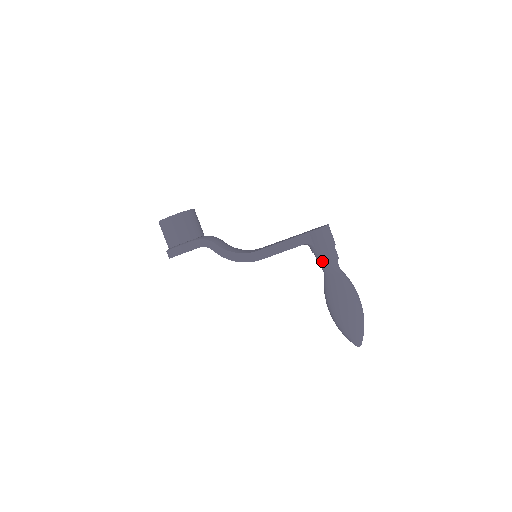
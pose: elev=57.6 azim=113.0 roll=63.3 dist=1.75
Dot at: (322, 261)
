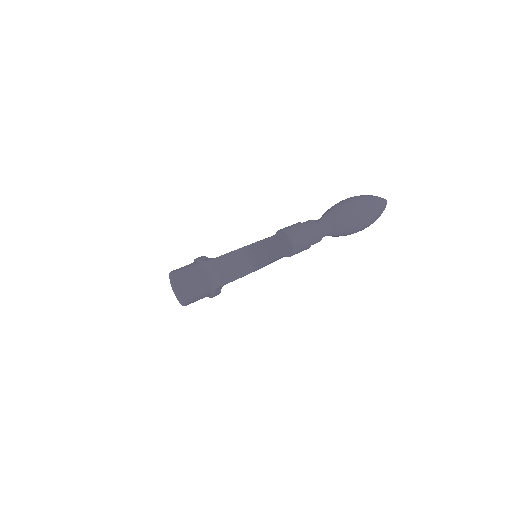
Dot at: occluded
